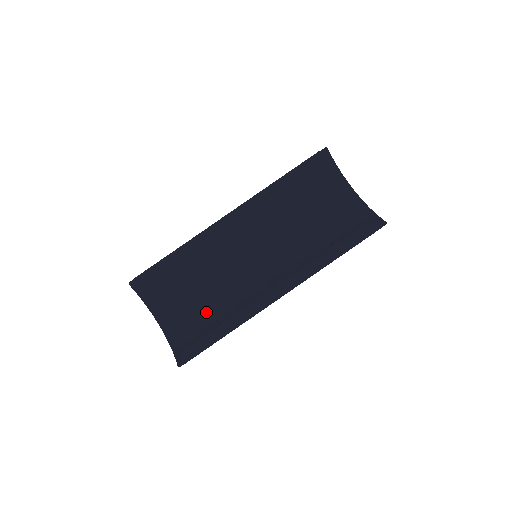
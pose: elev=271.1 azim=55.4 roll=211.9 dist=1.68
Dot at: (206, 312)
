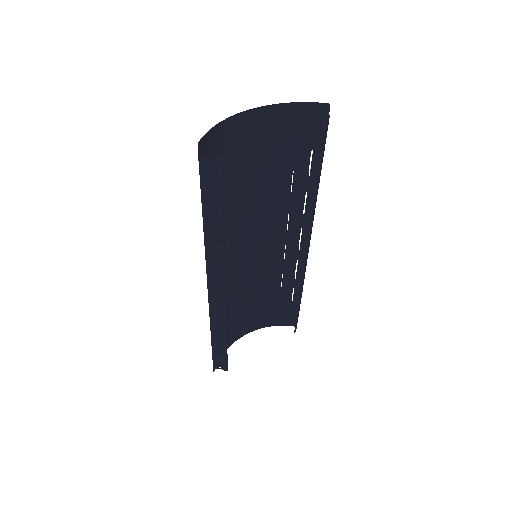
Dot at: (262, 299)
